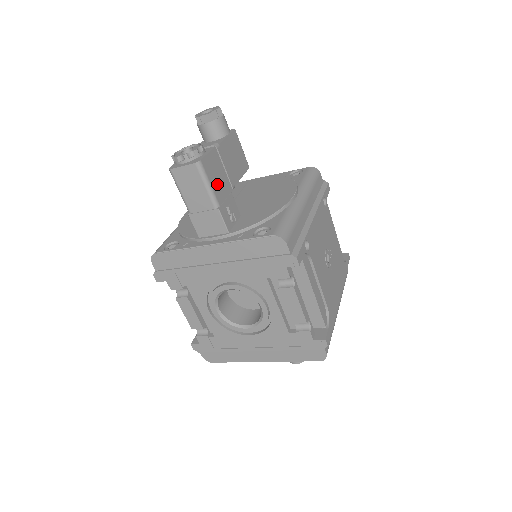
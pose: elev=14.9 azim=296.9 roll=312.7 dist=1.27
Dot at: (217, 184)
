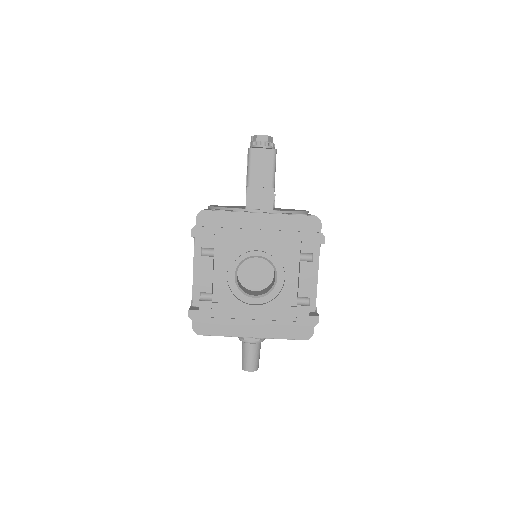
Dot at: occluded
